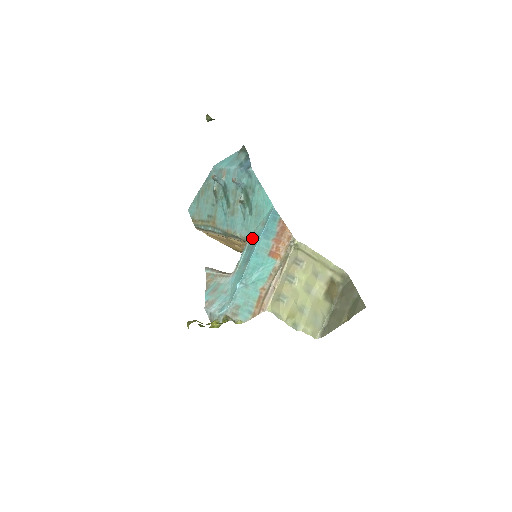
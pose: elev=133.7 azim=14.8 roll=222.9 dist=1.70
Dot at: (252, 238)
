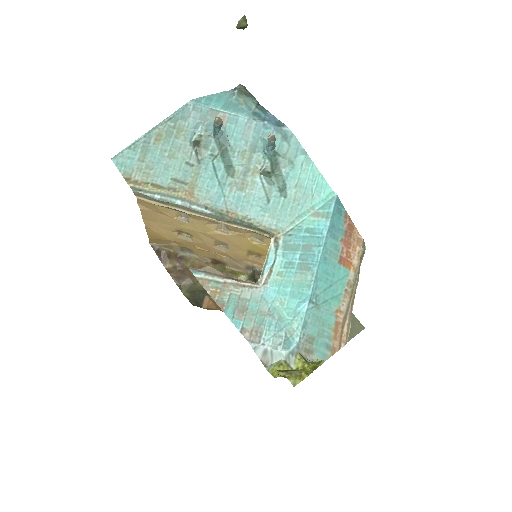
Dot at: (293, 232)
